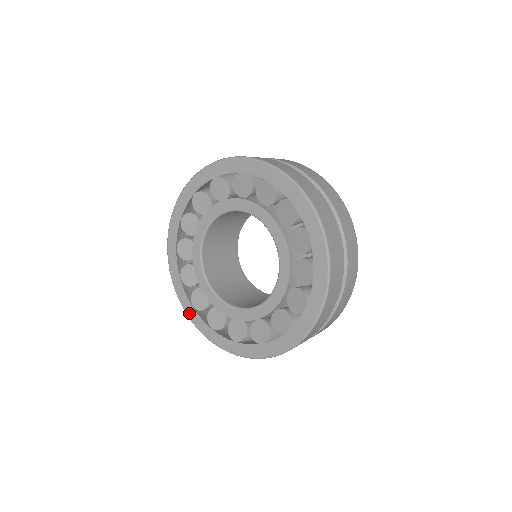
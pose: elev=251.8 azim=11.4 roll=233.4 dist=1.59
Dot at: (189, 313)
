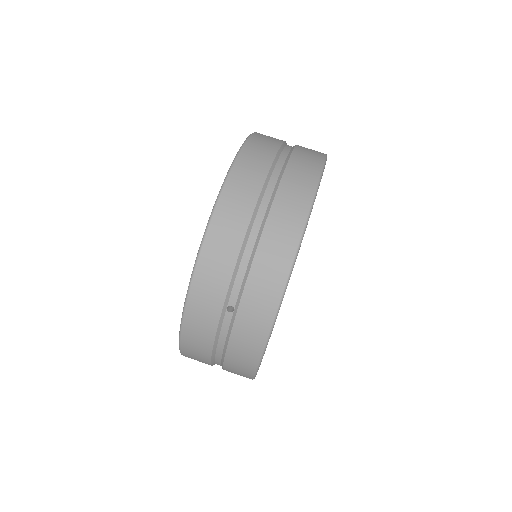
Dot at: occluded
